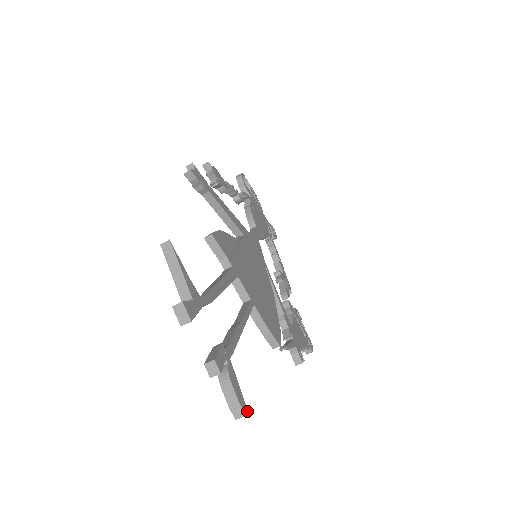
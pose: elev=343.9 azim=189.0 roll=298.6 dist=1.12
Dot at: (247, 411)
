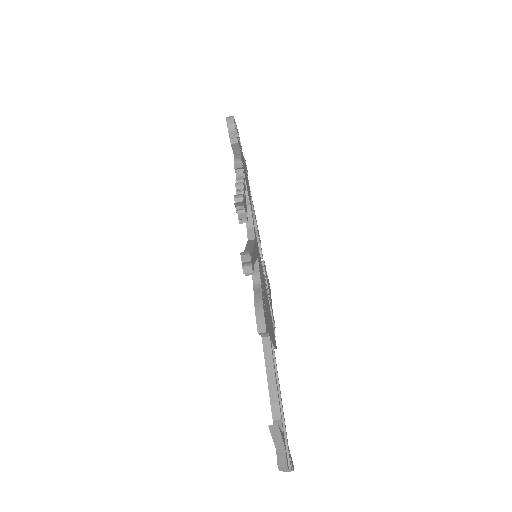
Dot at: (293, 465)
